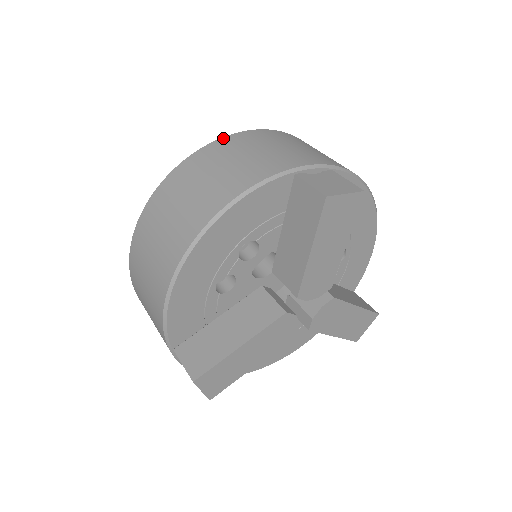
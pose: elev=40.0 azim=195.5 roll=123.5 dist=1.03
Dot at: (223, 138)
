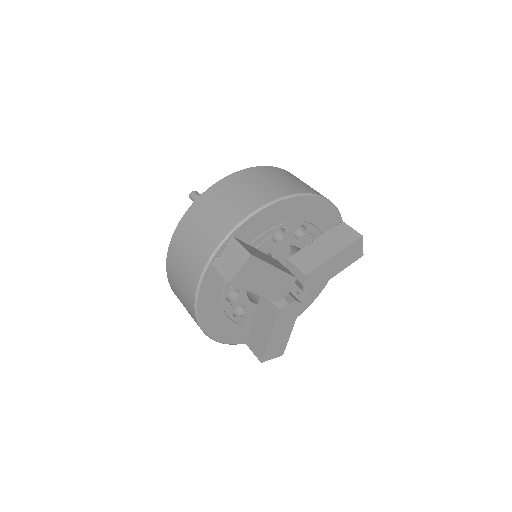
Dot at: (171, 240)
